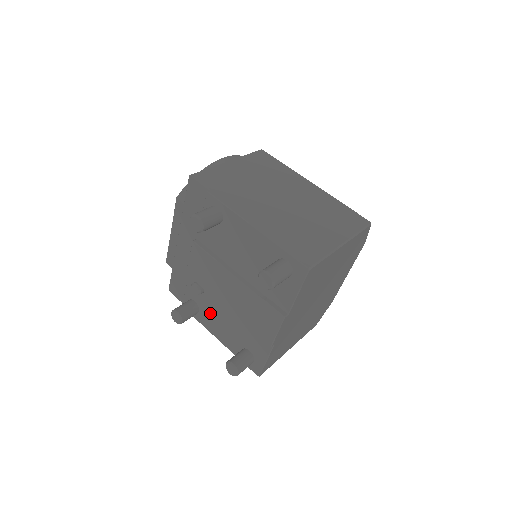
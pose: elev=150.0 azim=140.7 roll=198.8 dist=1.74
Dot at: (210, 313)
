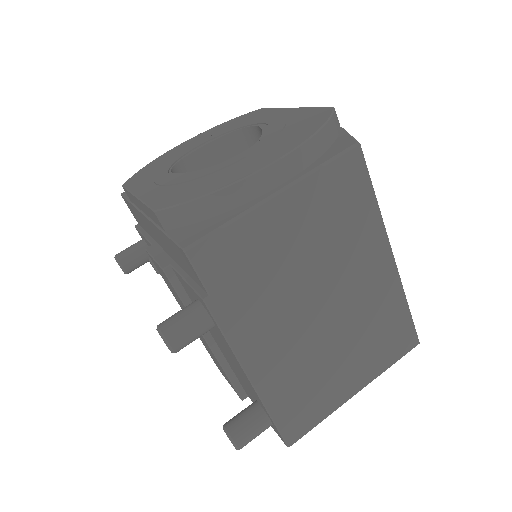
Dot at: occluded
